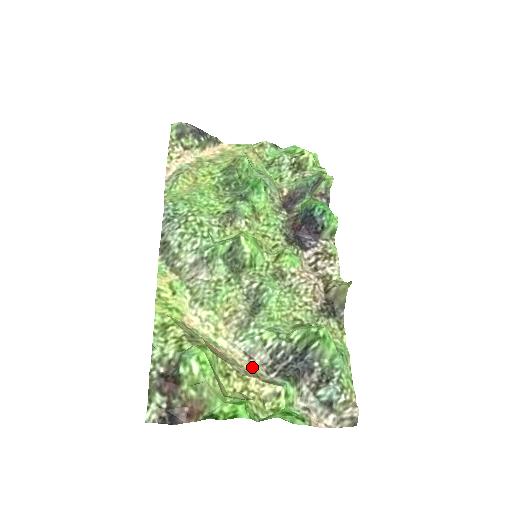
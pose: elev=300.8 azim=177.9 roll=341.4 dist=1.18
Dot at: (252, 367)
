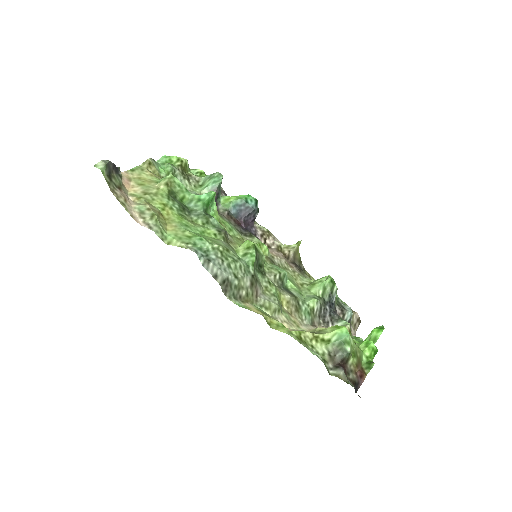
Dot at: occluded
